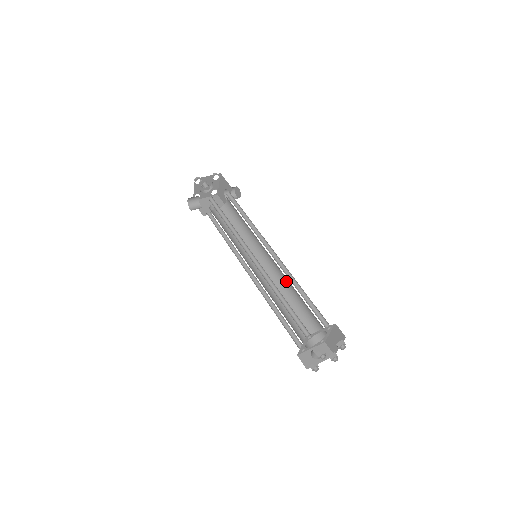
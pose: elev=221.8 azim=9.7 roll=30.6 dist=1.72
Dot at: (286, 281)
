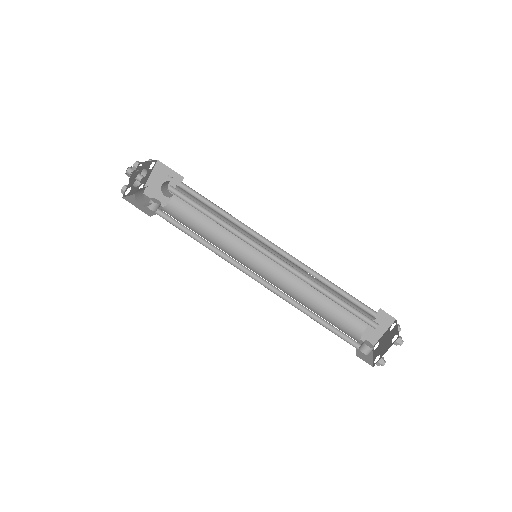
Dot at: (299, 279)
